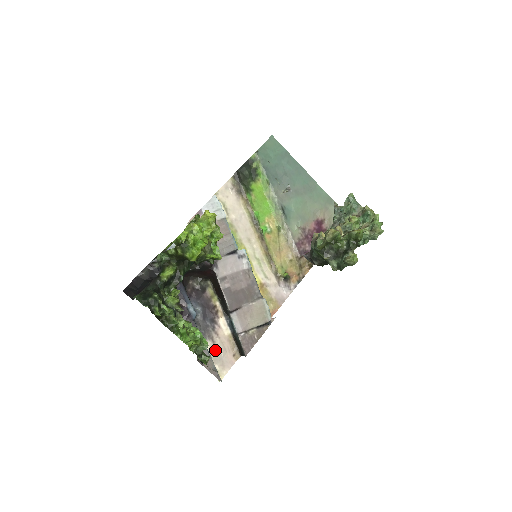
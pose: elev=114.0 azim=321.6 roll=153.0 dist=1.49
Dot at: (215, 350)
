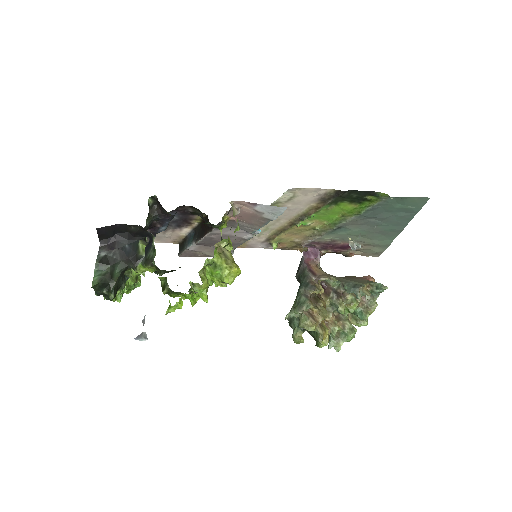
Dot at: (161, 234)
